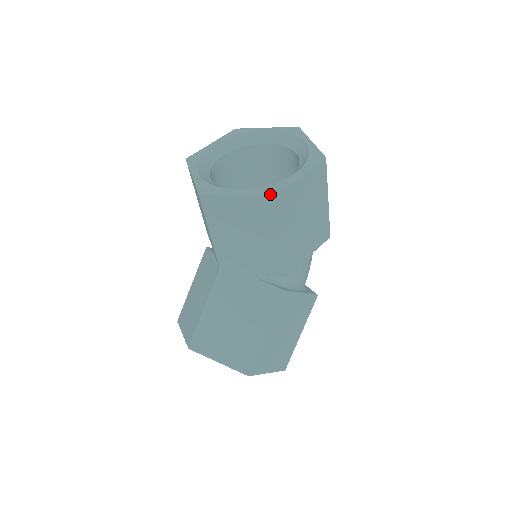
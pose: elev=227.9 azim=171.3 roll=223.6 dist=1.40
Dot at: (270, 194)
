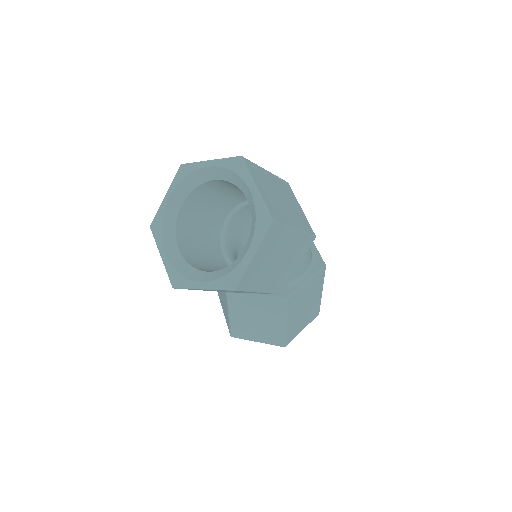
Dot at: (229, 289)
